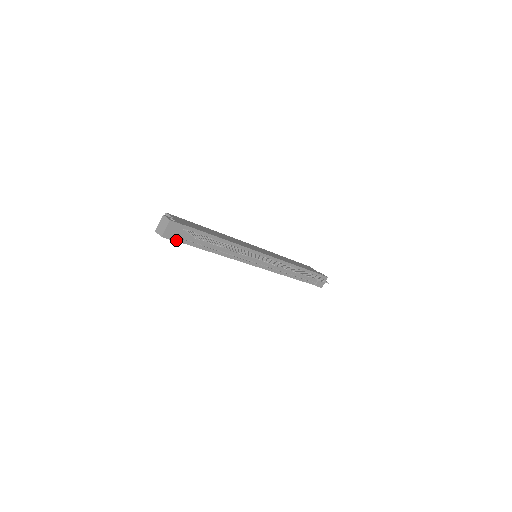
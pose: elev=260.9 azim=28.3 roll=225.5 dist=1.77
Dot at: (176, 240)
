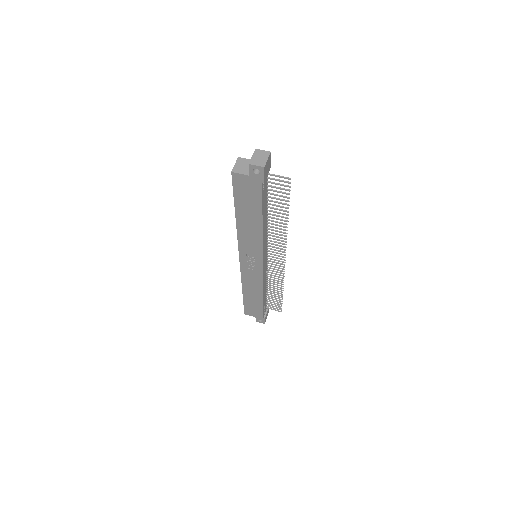
Dot at: (264, 181)
